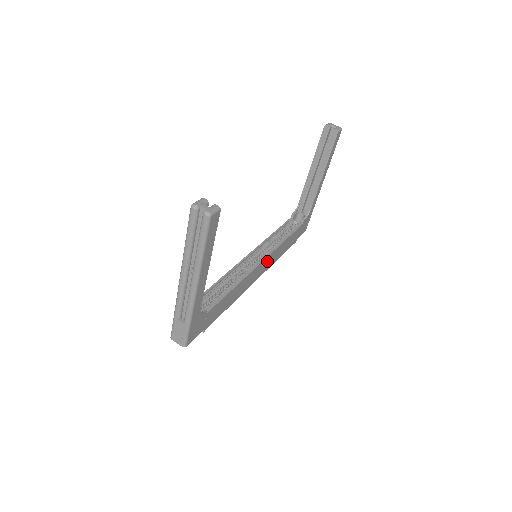
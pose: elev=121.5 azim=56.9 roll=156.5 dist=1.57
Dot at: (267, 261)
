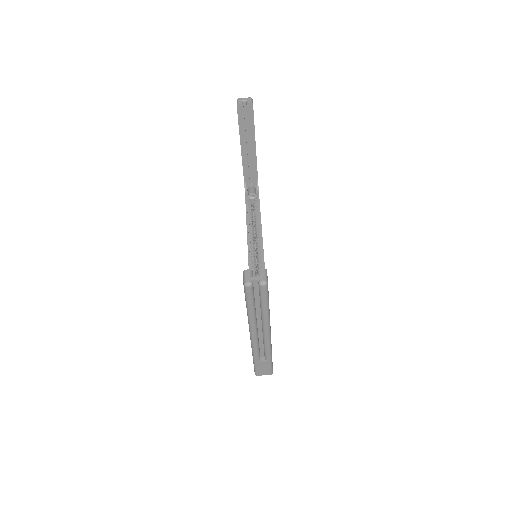
Dot at: occluded
